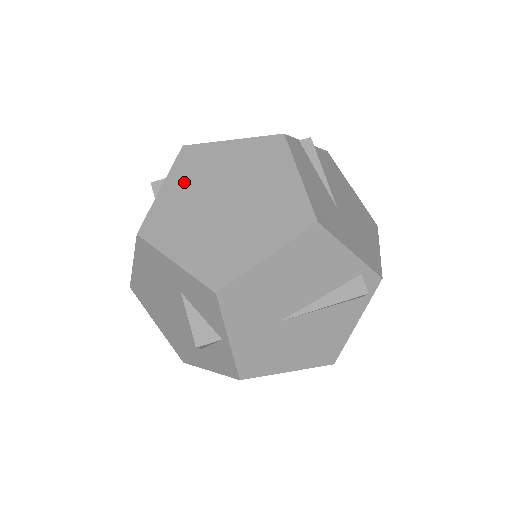
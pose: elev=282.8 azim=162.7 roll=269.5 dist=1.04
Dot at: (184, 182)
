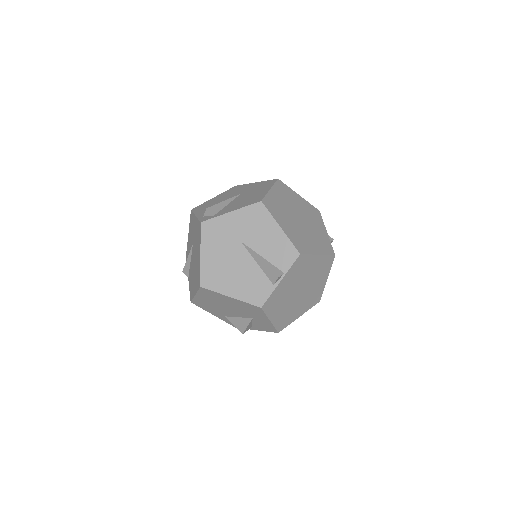
Dot at: (291, 279)
